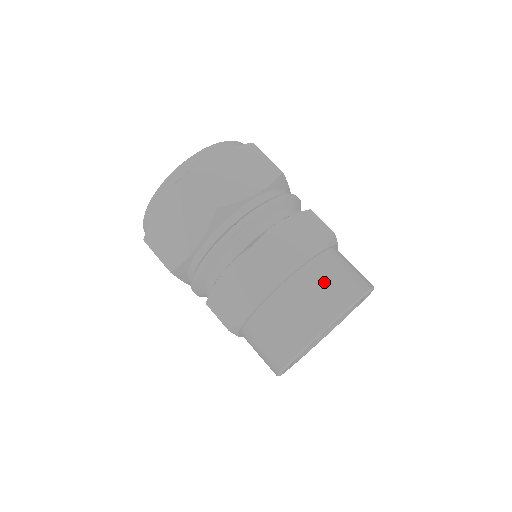
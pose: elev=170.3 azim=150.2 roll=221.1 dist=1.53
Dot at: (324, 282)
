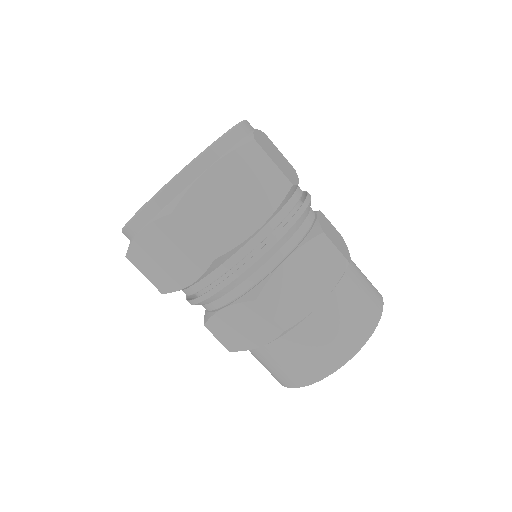
Dot at: (333, 327)
